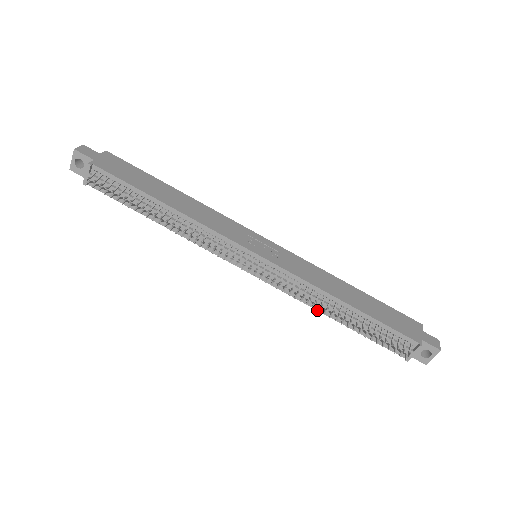
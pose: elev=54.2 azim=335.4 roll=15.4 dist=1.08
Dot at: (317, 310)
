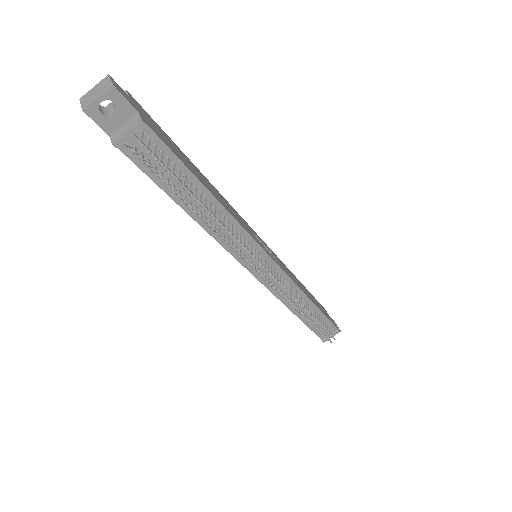
Dot at: (288, 308)
